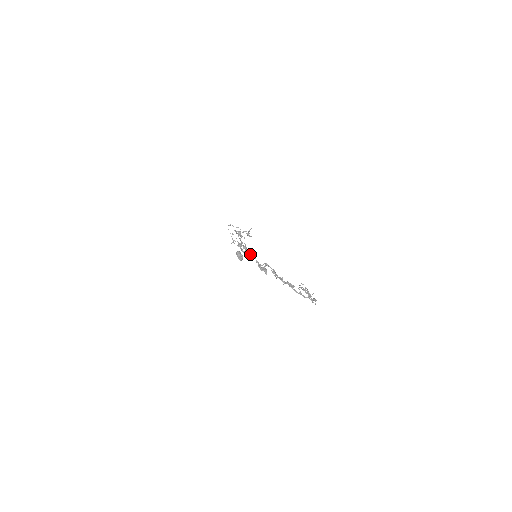
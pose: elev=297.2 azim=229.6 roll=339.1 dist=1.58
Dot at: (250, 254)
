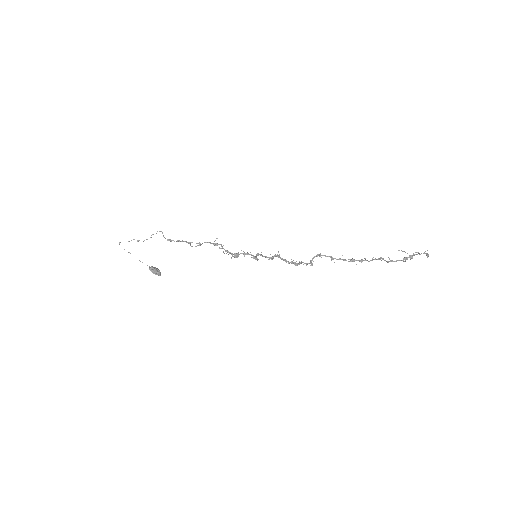
Dot at: (271, 257)
